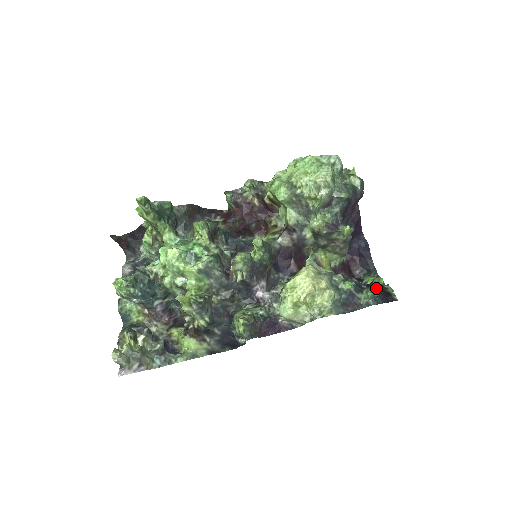
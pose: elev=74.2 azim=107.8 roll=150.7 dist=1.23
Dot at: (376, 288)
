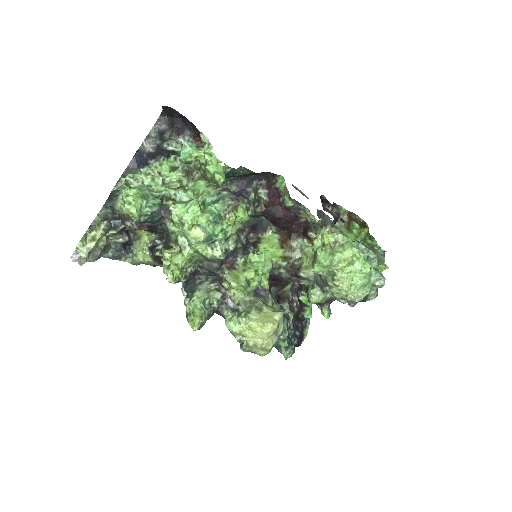
Dot at: (298, 339)
